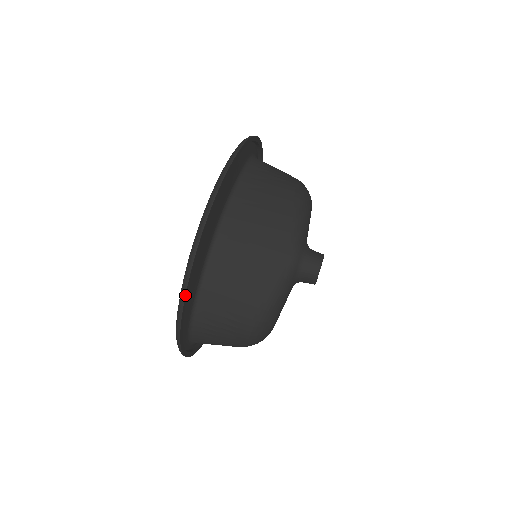
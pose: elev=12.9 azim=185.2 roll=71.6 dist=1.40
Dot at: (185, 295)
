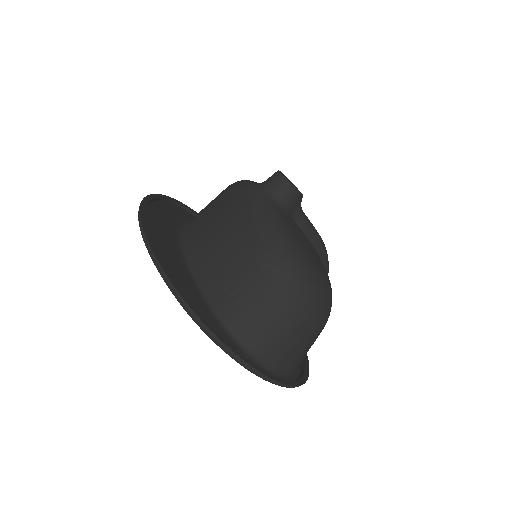
Dot at: (162, 269)
